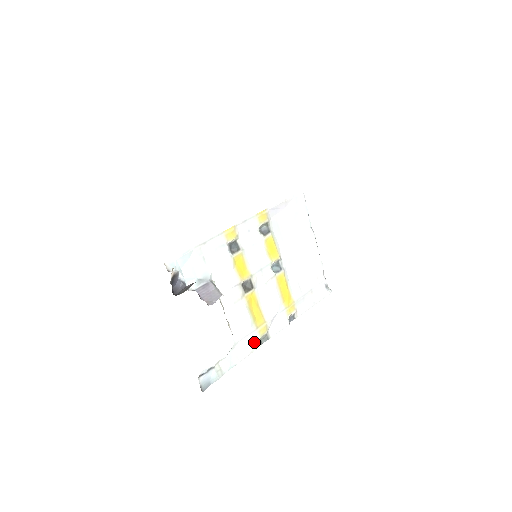
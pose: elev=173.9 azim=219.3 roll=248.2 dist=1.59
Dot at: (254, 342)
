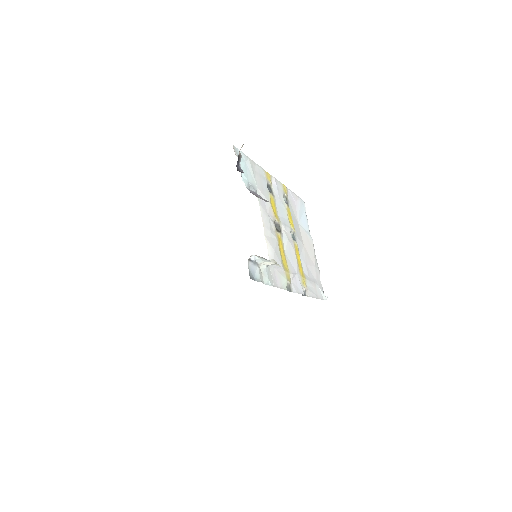
Dot at: (283, 280)
